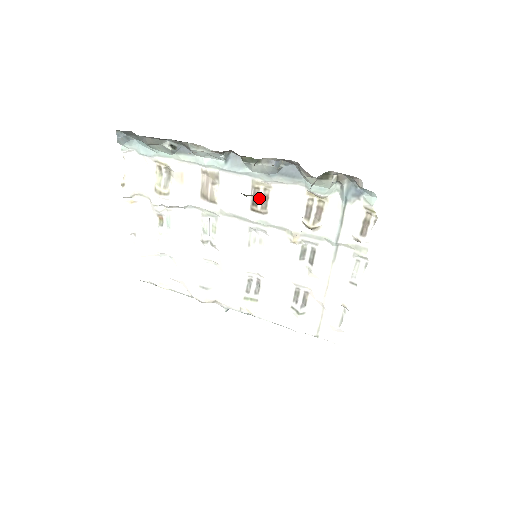
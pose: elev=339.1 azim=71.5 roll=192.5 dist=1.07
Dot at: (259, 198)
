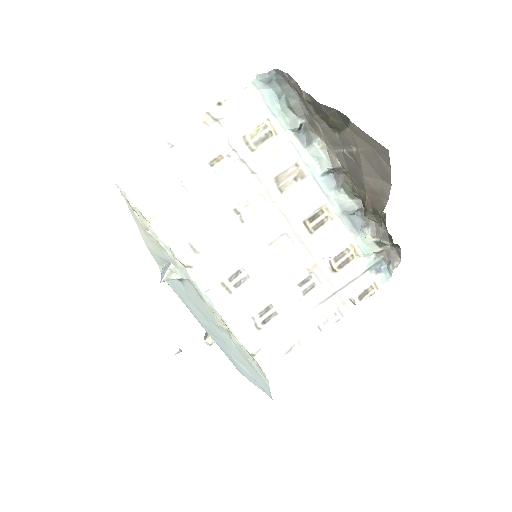
Dot at: (317, 219)
